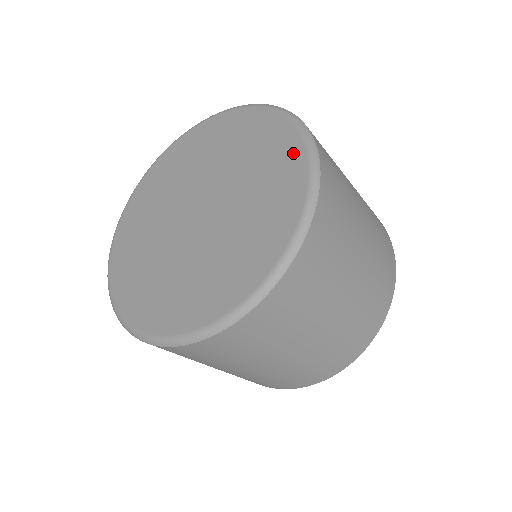
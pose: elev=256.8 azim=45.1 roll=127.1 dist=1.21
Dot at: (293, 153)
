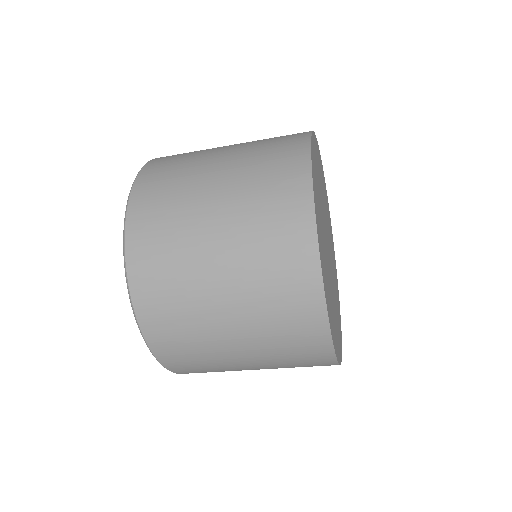
Dot at: occluded
